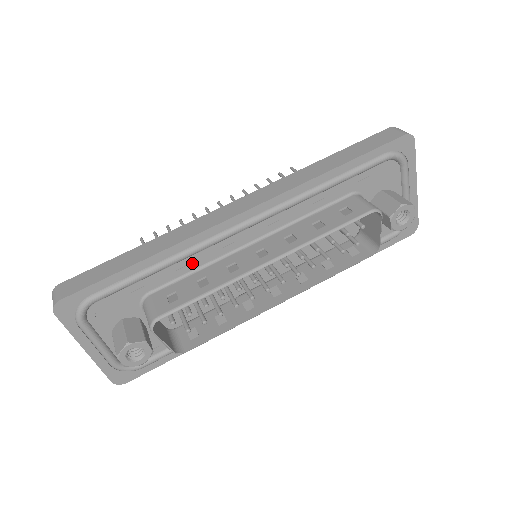
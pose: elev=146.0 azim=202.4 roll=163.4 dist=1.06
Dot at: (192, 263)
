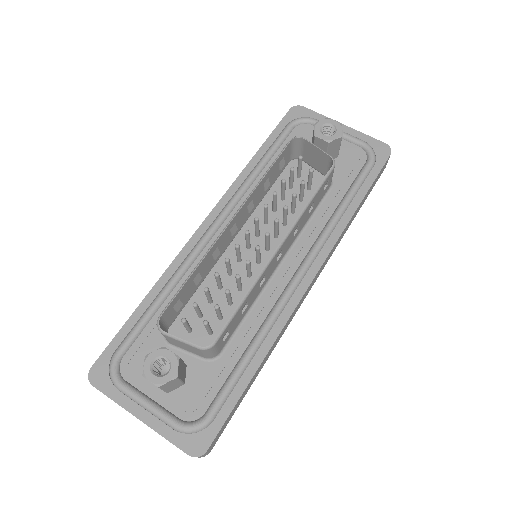
Dot at: occluded
